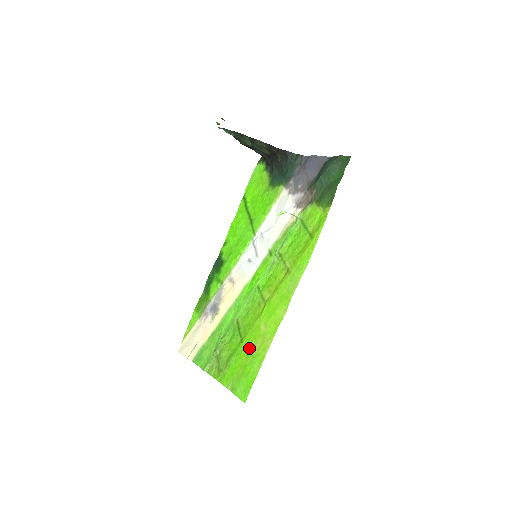
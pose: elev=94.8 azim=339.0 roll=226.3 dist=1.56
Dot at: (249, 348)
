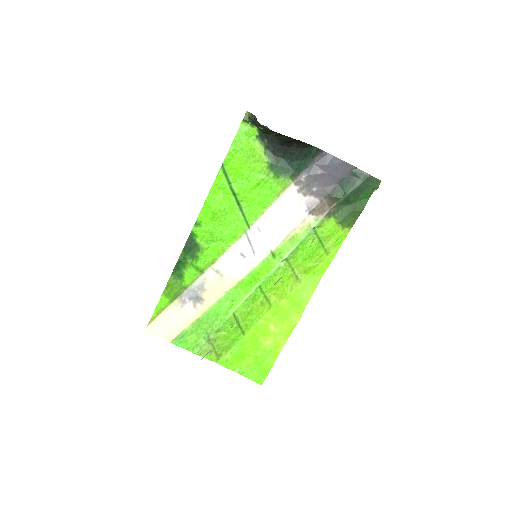
Dot at: (257, 343)
